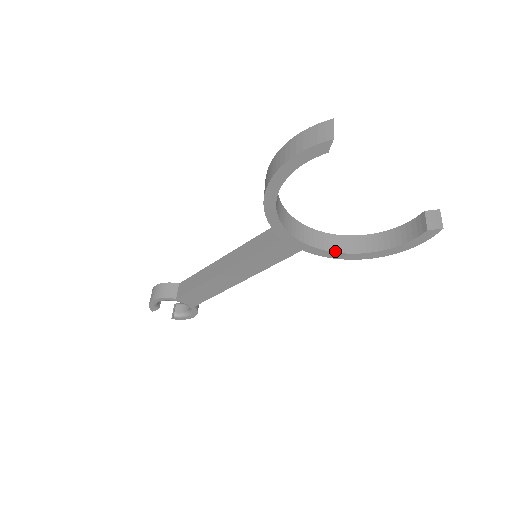
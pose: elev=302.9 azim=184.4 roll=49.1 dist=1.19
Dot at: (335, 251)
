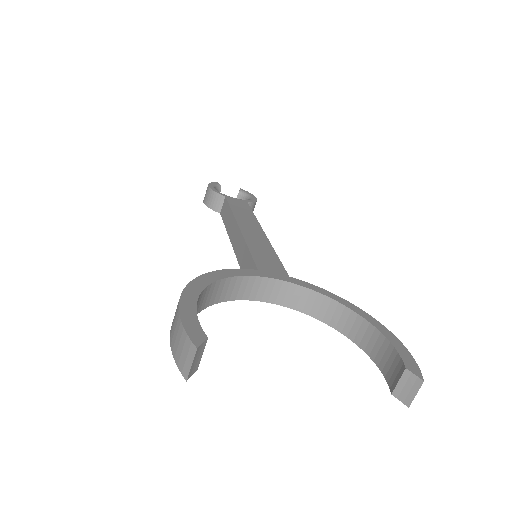
Dot at: (315, 317)
